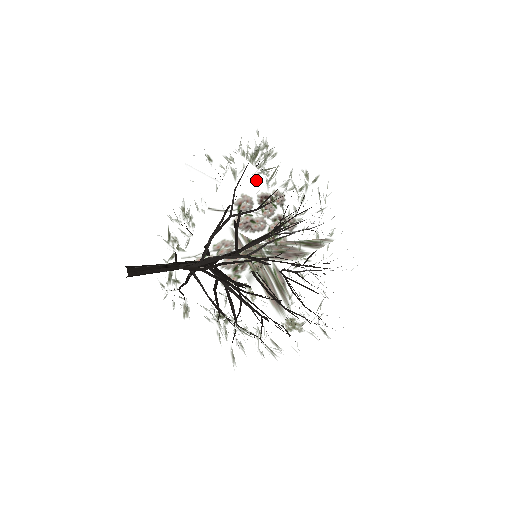
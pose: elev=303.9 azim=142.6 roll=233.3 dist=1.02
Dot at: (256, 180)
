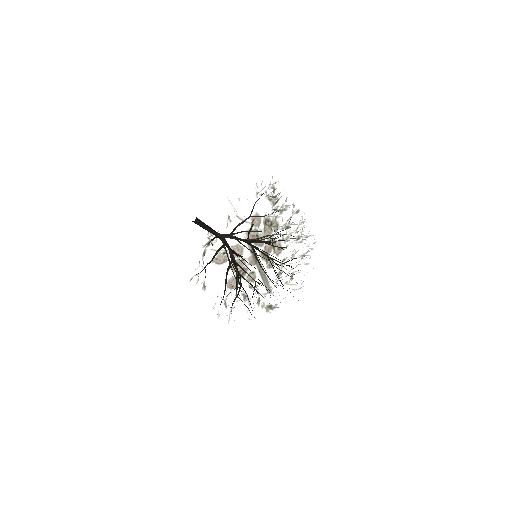
Dot at: (266, 206)
